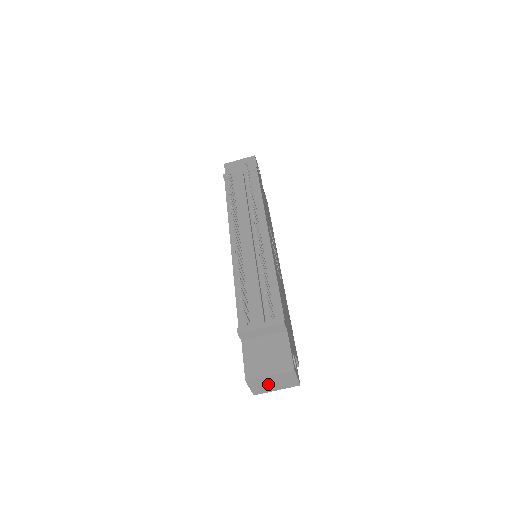
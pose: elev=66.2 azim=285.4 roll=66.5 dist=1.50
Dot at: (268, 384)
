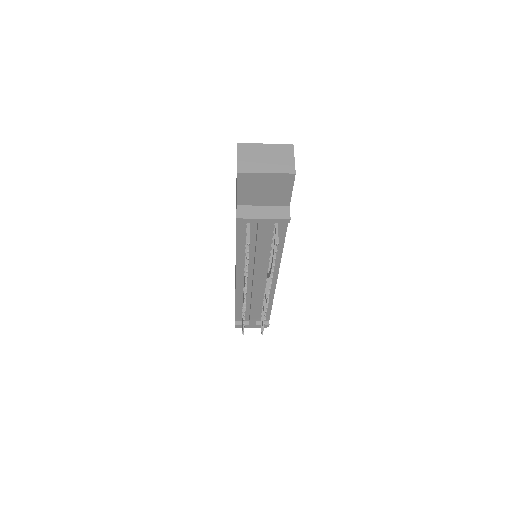
Dot at: occluded
